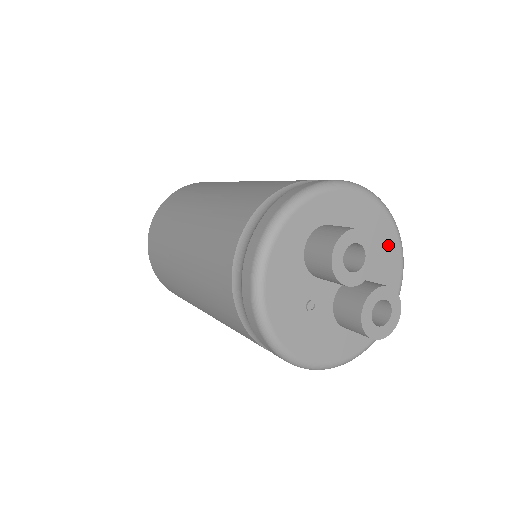
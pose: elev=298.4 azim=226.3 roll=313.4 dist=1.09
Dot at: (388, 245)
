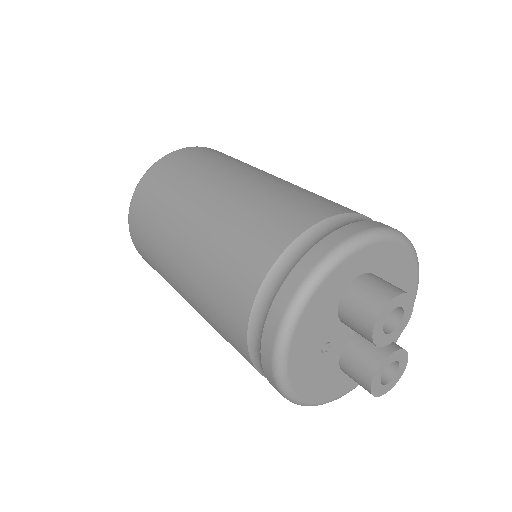
Dot at: occluded
